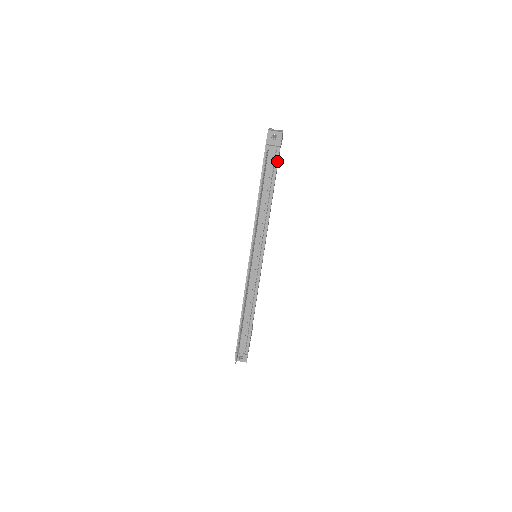
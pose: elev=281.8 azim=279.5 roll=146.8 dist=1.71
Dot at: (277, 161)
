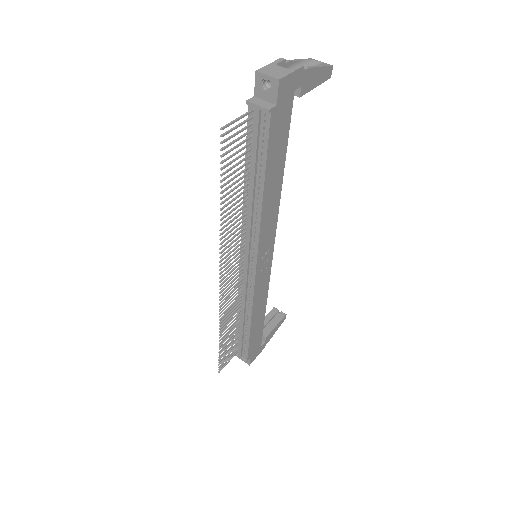
Dot at: (268, 132)
